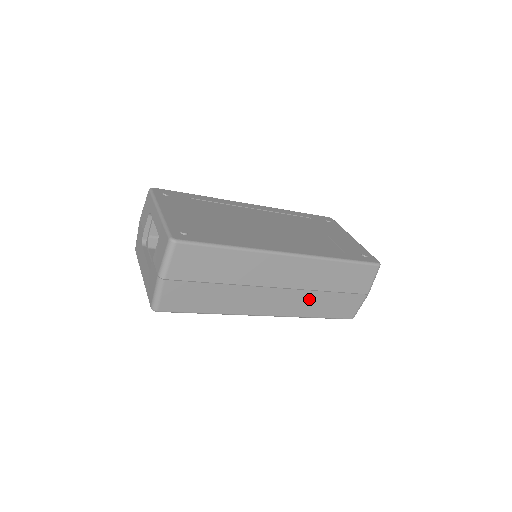
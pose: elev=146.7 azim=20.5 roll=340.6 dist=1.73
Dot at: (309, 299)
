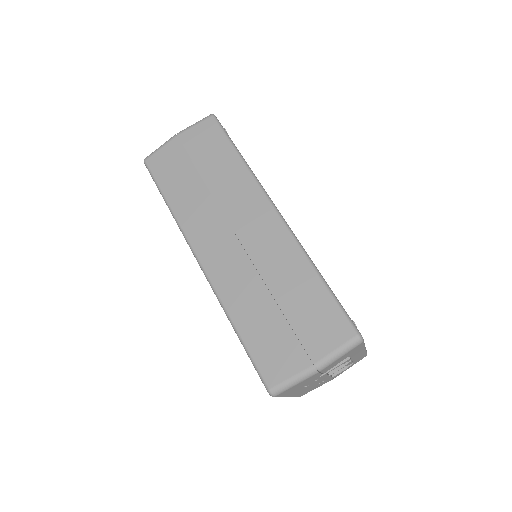
Dot at: (250, 288)
